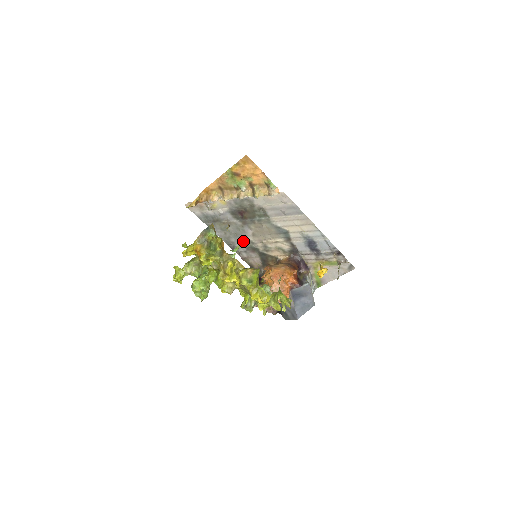
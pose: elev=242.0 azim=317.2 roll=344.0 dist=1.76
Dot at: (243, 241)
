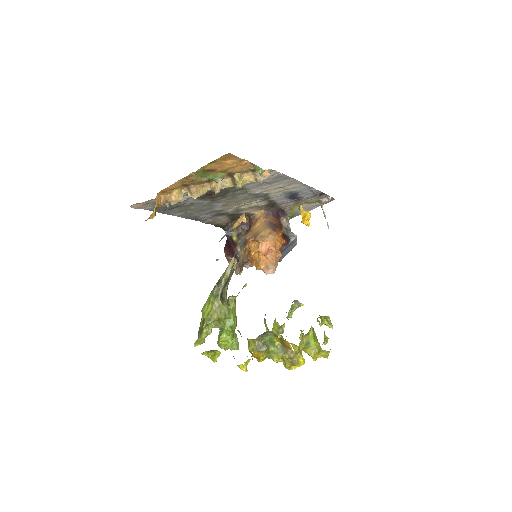
Dot at: (209, 212)
